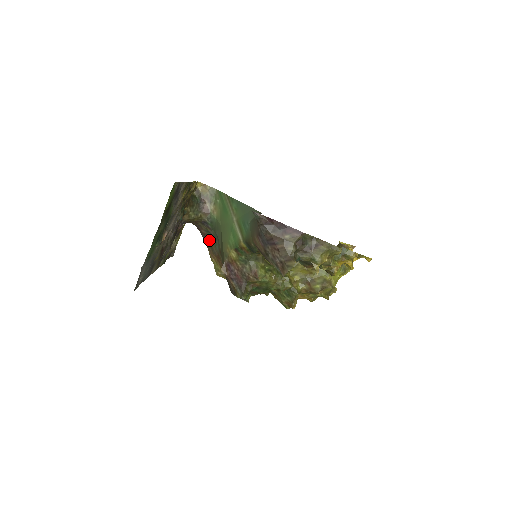
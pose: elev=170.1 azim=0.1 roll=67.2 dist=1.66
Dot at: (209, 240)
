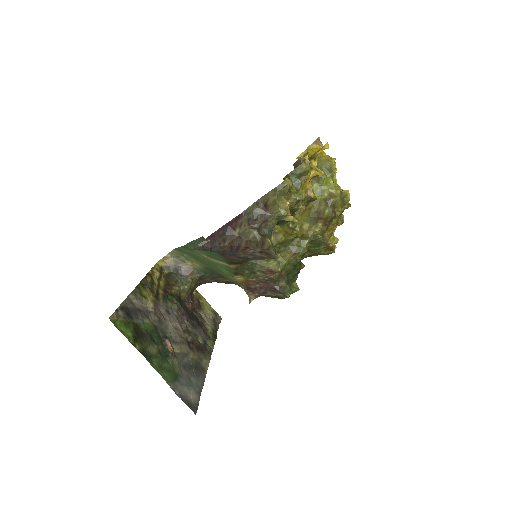
Dot at: (223, 280)
